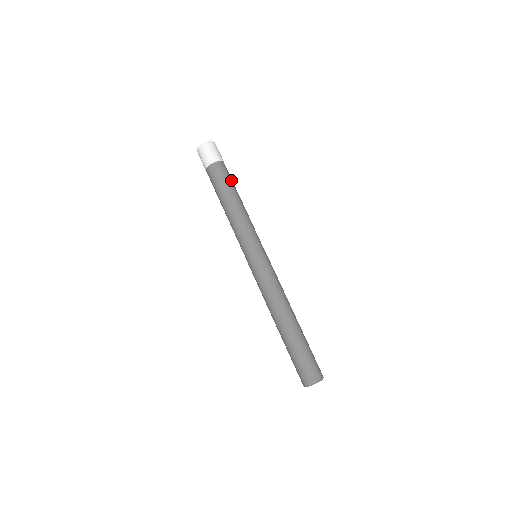
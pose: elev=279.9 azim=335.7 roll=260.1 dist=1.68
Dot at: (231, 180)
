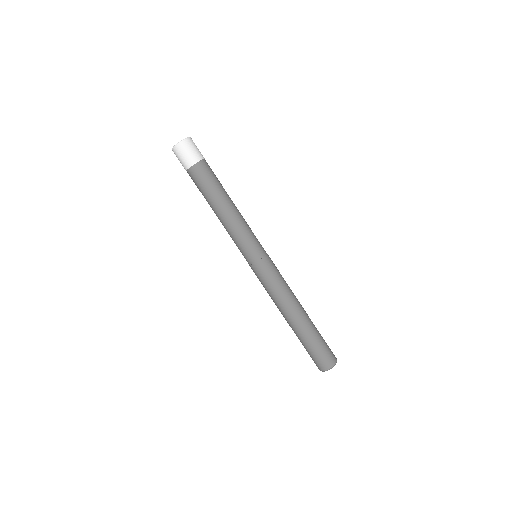
Dot at: (213, 182)
